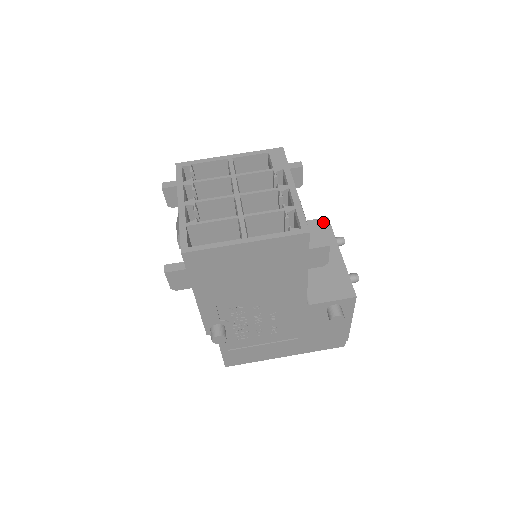
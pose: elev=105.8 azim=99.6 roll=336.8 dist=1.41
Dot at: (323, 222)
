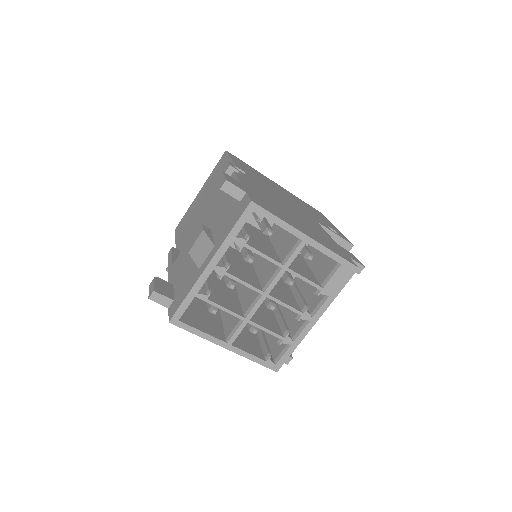
Dot at: (345, 247)
